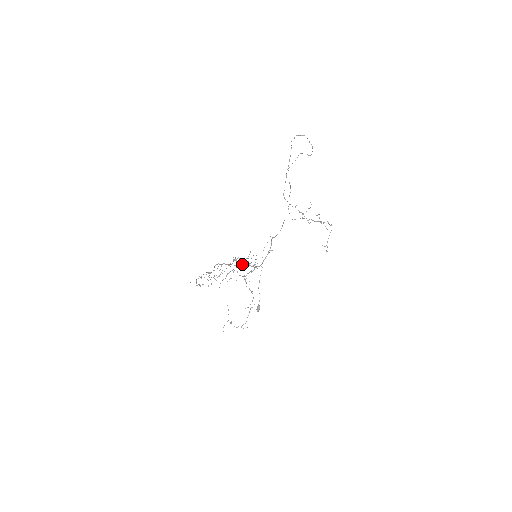
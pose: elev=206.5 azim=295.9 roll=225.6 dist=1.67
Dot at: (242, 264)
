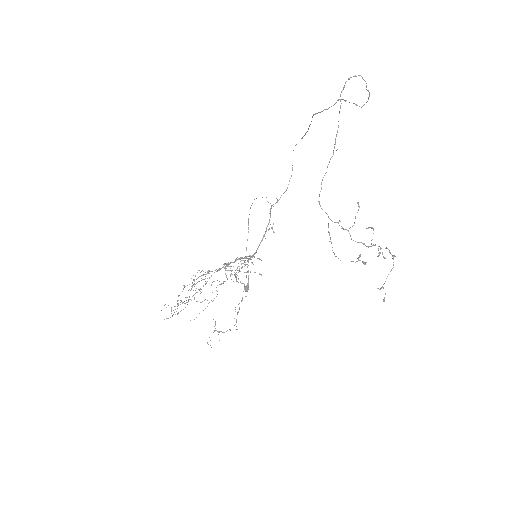
Dot at: (233, 262)
